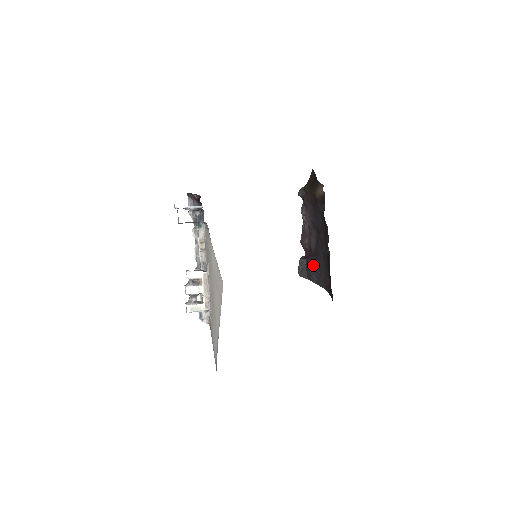
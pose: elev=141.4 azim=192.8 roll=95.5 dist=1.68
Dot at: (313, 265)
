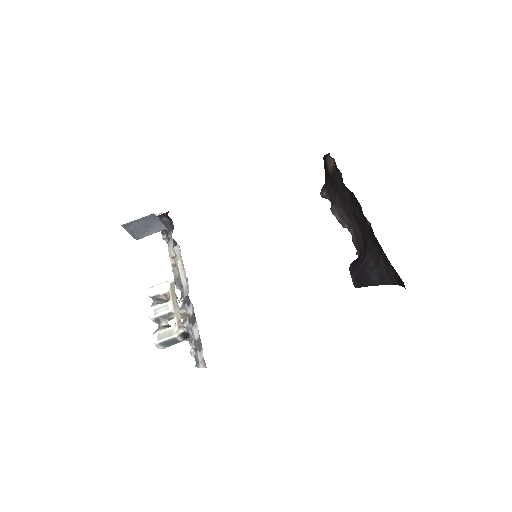
Dot at: (367, 263)
